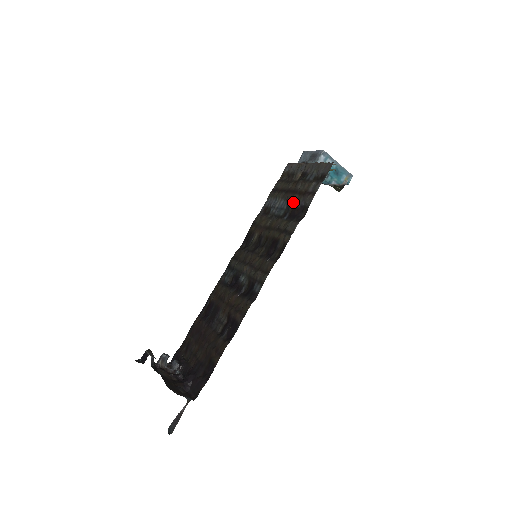
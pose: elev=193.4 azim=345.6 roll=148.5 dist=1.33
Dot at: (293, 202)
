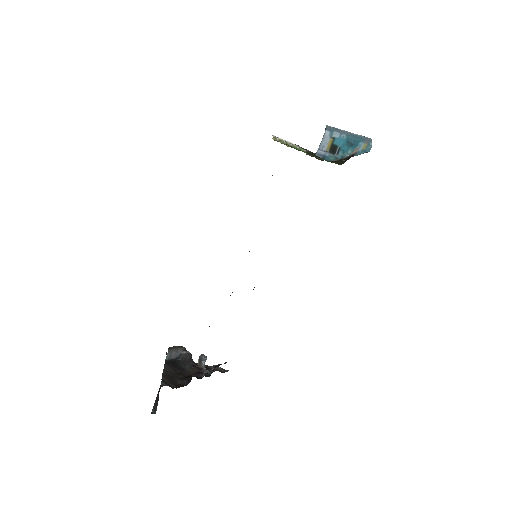
Dot at: occluded
